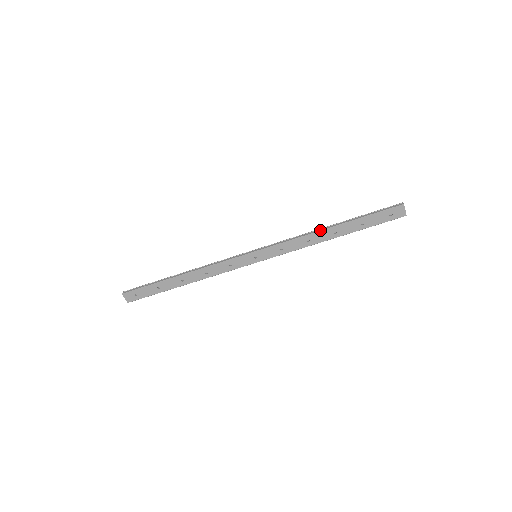
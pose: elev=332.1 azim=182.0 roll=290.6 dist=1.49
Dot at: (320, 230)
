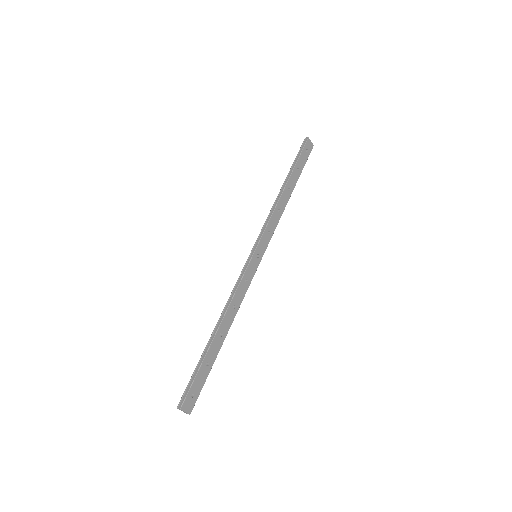
Dot at: (280, 195)
